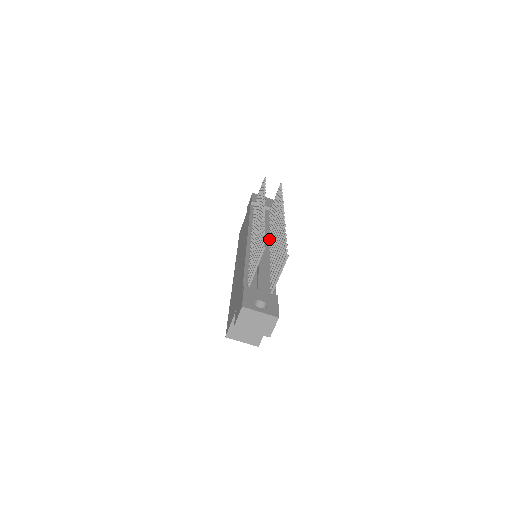
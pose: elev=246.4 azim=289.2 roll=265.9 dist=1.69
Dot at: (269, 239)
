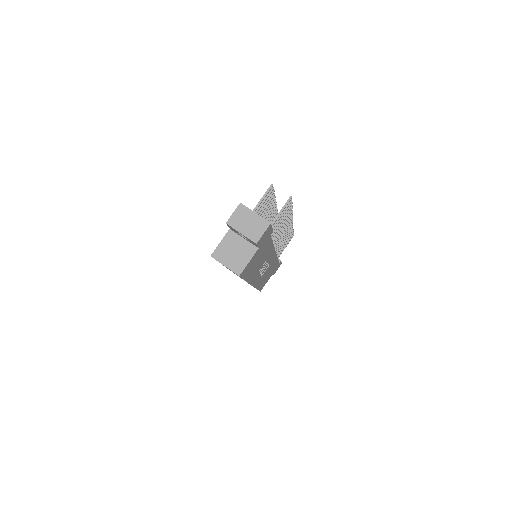
Dot at: occluded
